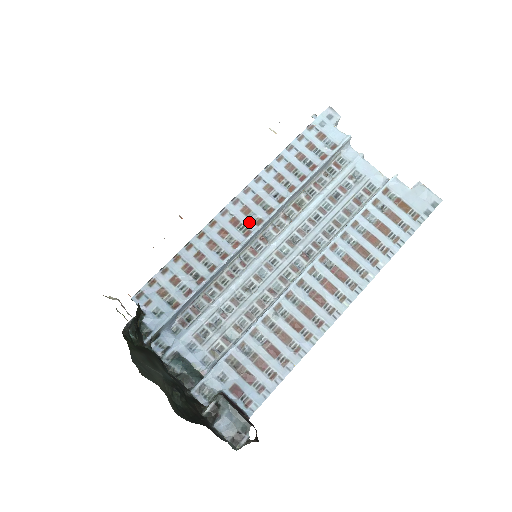
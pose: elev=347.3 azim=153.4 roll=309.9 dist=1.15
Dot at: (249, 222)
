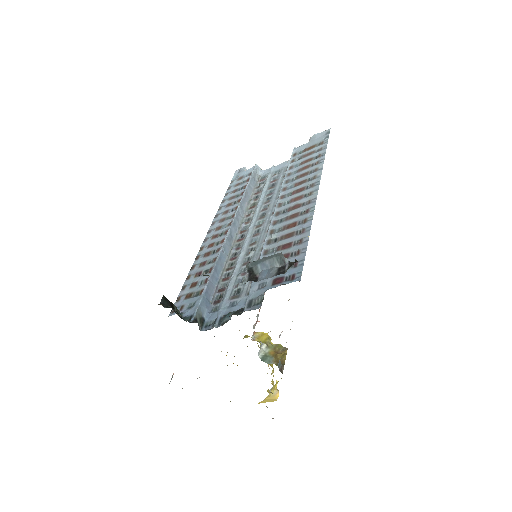
Dot at: (224, 229)
